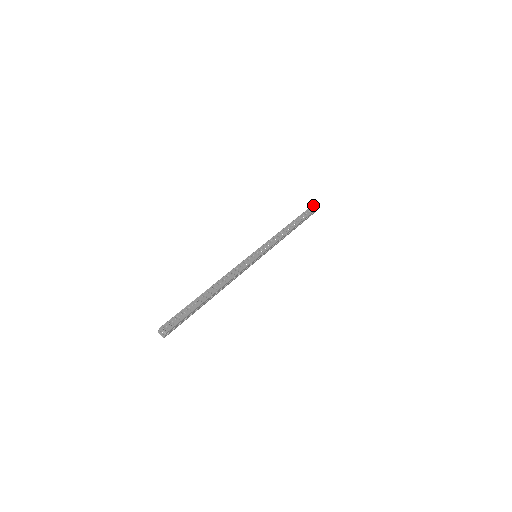
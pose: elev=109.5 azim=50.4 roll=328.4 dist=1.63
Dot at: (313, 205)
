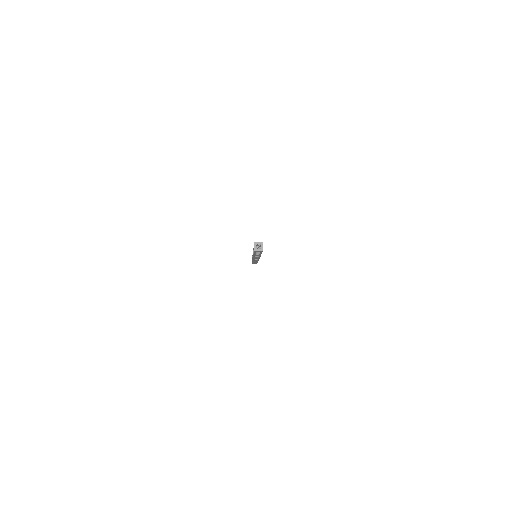
Dot at: occluded
